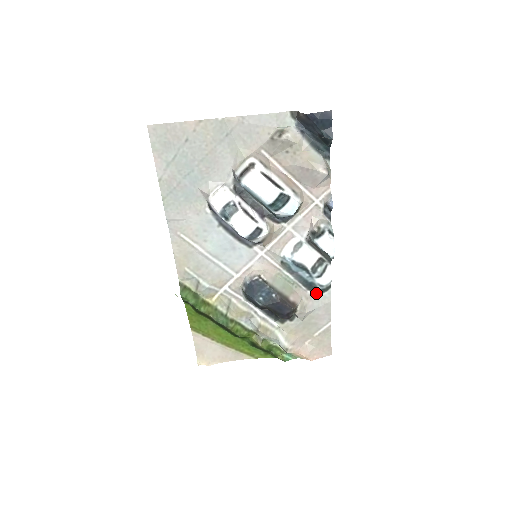
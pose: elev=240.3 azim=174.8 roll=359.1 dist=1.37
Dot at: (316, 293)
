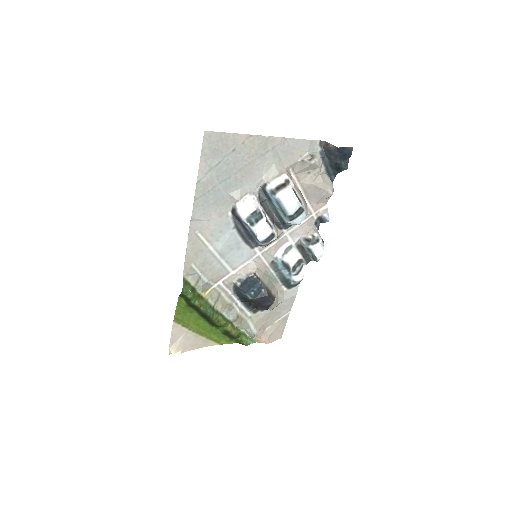
Dot at: (288, 288)
